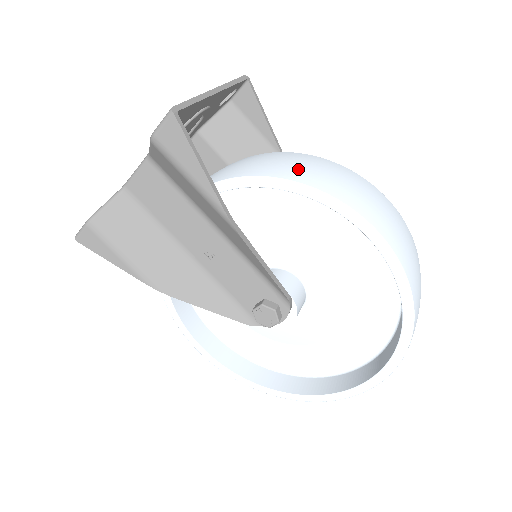
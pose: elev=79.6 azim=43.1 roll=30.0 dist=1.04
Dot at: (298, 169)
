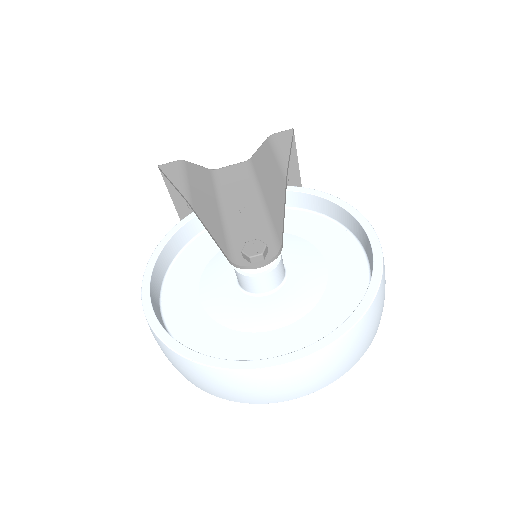
Dot at: occluded
